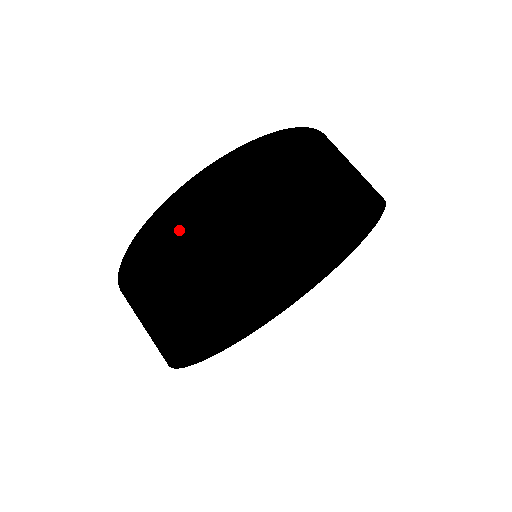
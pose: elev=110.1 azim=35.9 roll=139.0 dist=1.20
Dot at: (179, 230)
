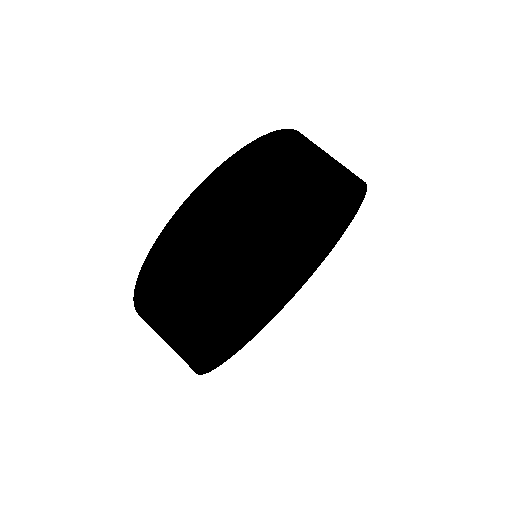
Dot at: (275, 158)
